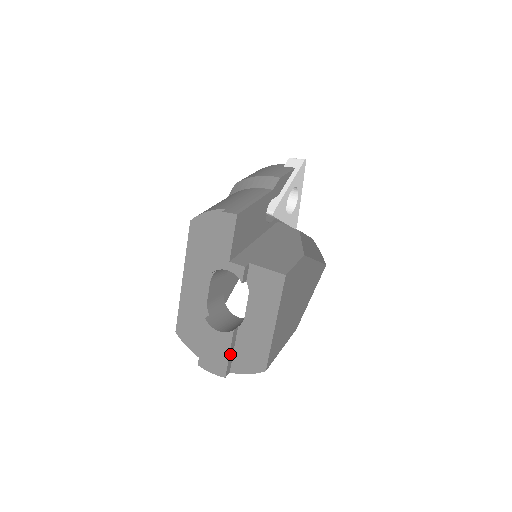
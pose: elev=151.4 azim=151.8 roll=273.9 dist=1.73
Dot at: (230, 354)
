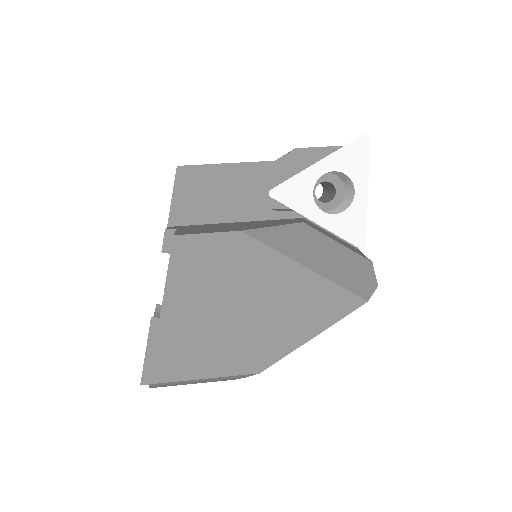
Dot at: (149, 353)
